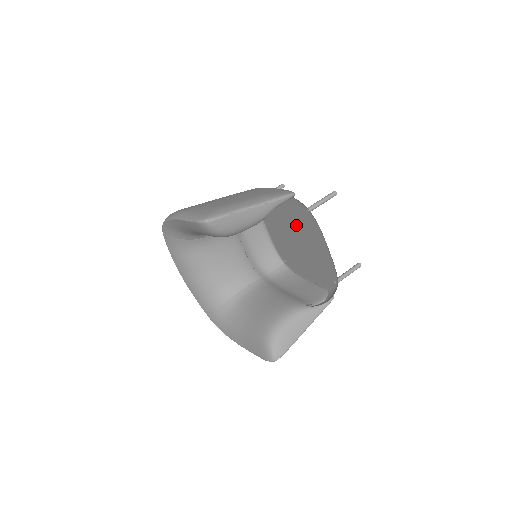
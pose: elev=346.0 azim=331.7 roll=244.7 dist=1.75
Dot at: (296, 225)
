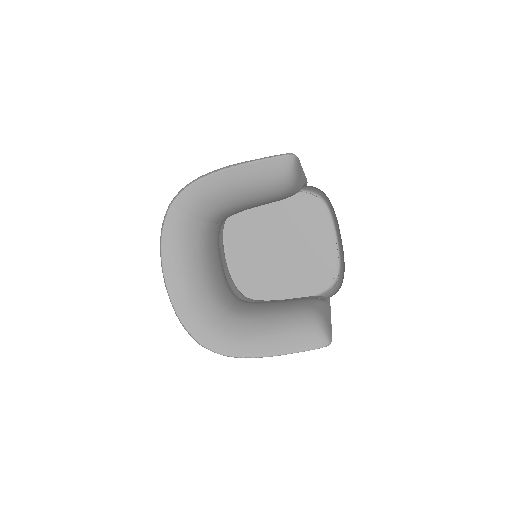
Dot at: (289, 226)
